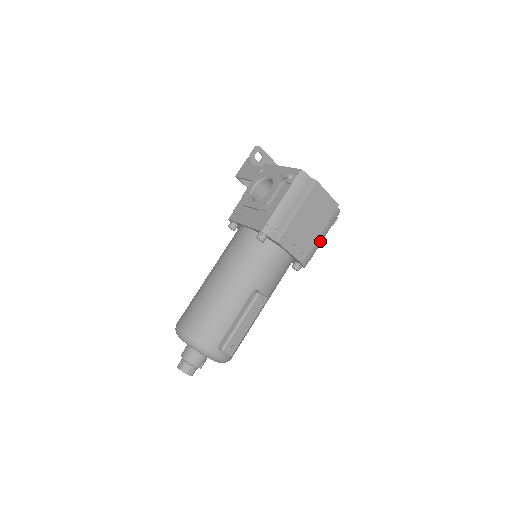
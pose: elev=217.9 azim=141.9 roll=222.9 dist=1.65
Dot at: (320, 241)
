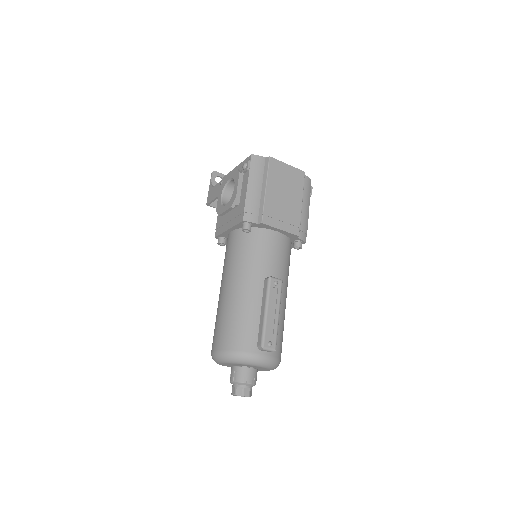
Dot at: (306, 212)
